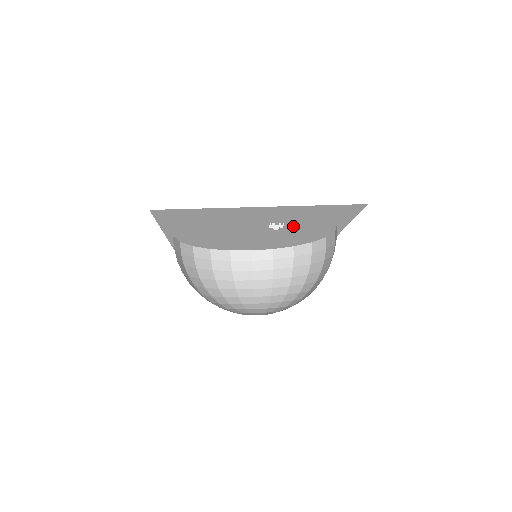
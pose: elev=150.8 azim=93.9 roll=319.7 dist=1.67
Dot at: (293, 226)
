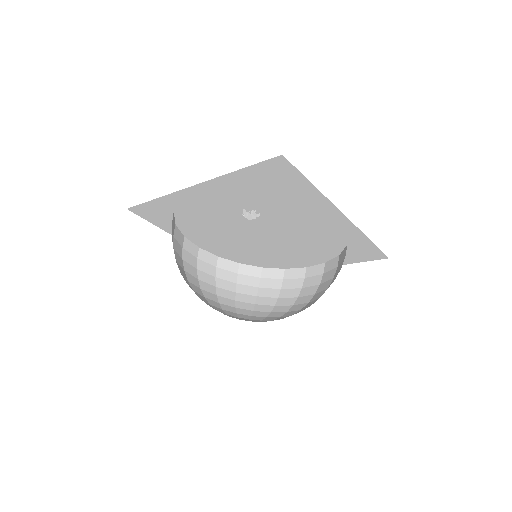
Dot at: (275, 214)
